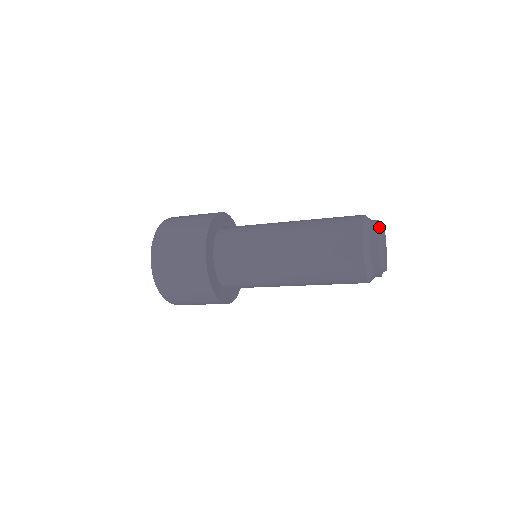
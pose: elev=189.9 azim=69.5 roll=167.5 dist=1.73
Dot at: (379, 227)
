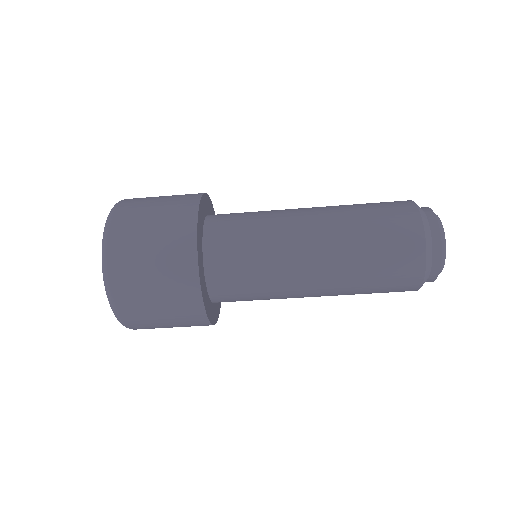
Dot at: occluded
